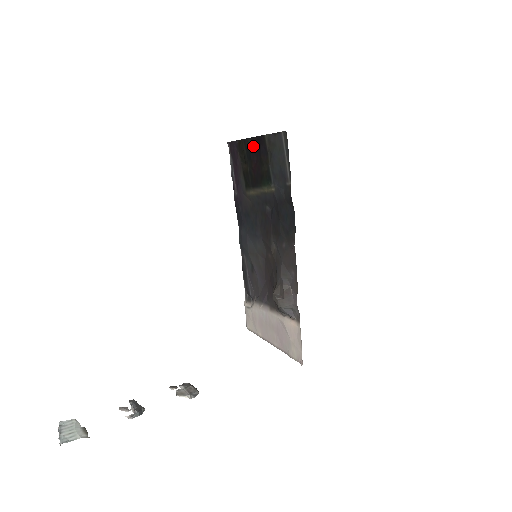
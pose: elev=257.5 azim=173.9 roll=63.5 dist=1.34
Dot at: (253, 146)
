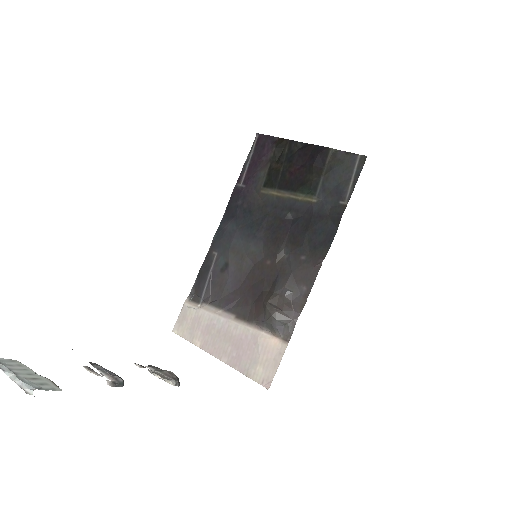
Dot at: (304, 151)
